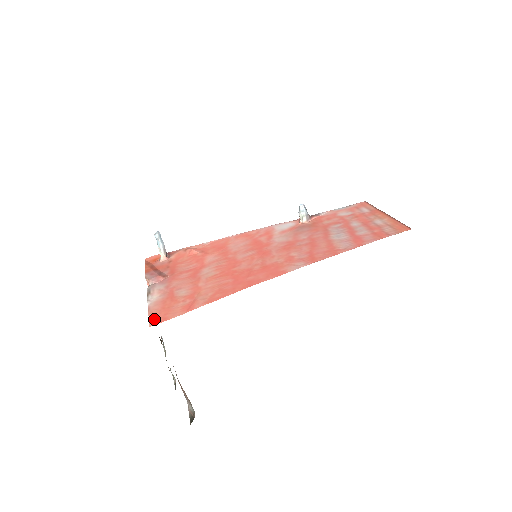
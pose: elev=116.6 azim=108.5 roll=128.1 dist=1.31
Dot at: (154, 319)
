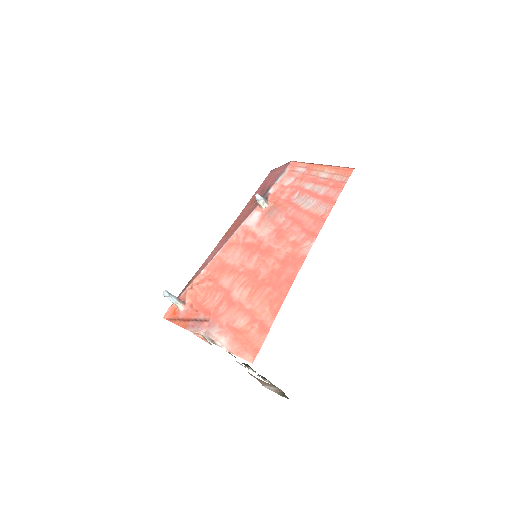
Dot at: (248, 356)
